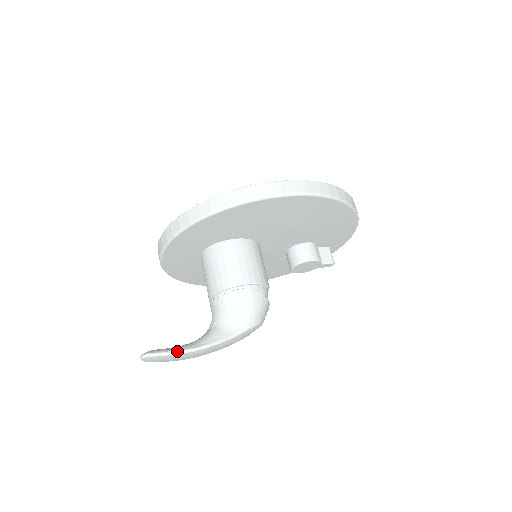
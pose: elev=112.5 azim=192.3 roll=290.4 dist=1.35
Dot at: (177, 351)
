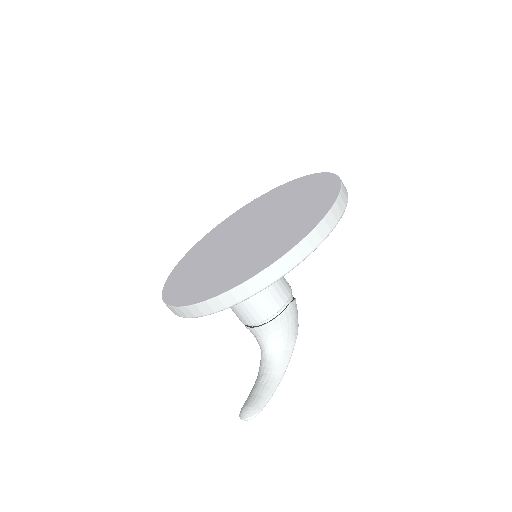
Dot at: (271, 396)
